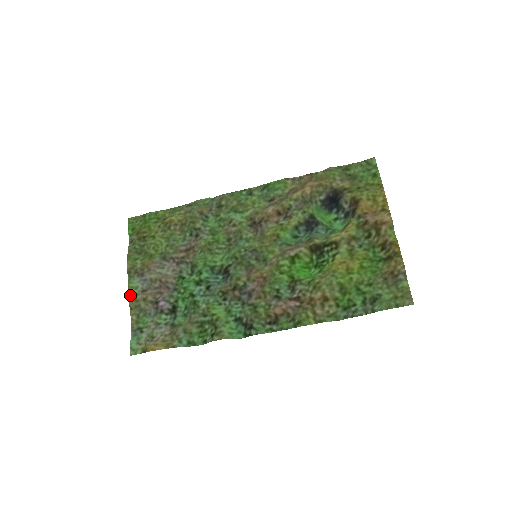
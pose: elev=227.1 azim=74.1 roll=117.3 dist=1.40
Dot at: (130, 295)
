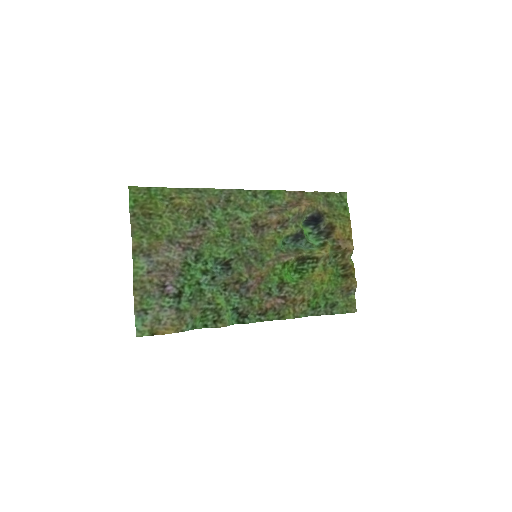
Dot at: (136, 275)
